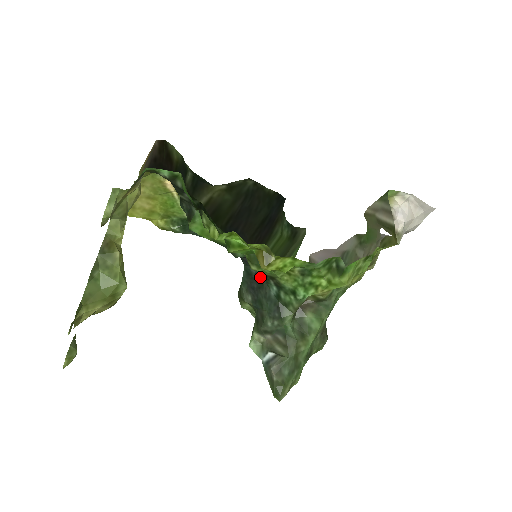
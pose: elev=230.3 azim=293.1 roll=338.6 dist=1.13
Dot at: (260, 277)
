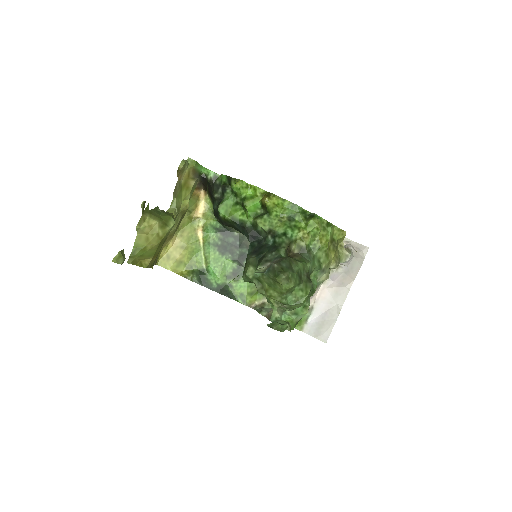
Dot at: (261, 243)
